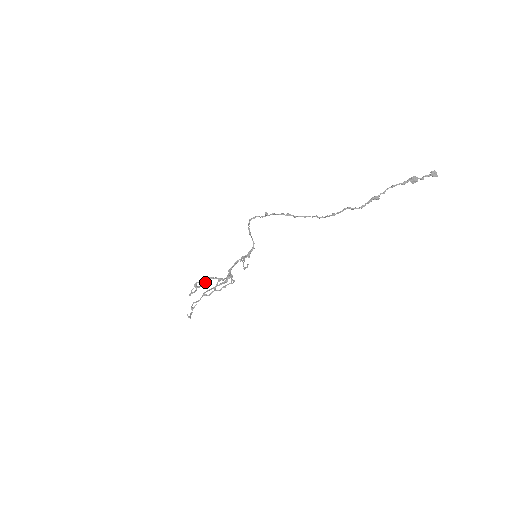
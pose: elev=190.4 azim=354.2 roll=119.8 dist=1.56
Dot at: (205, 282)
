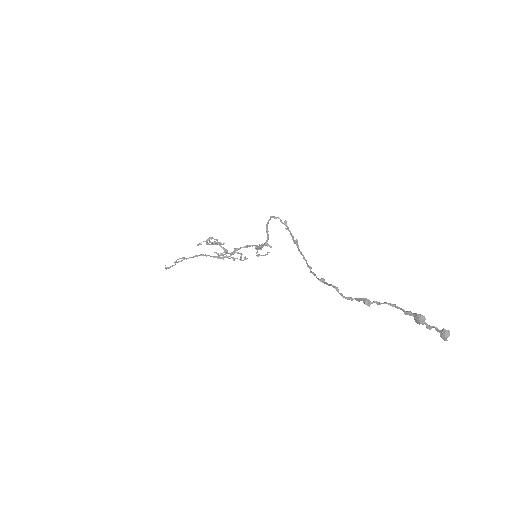
Dot at: (212, 244)
